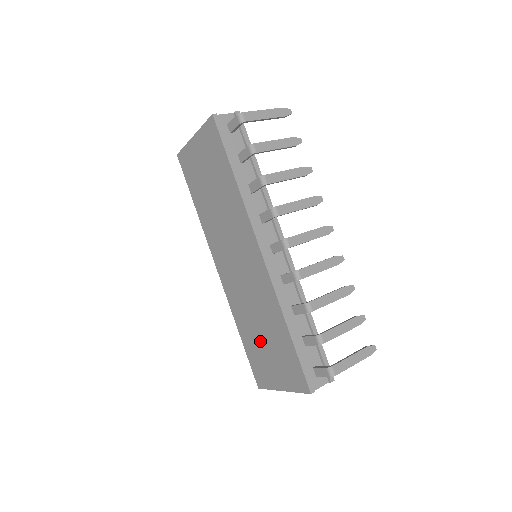
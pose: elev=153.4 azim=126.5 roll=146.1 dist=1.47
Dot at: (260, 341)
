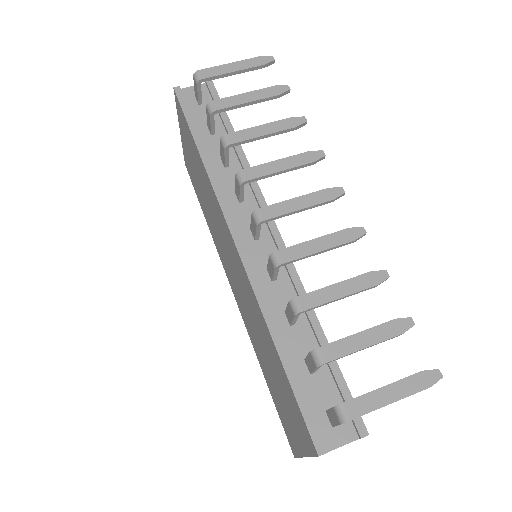
Dot at: (272, 378)
